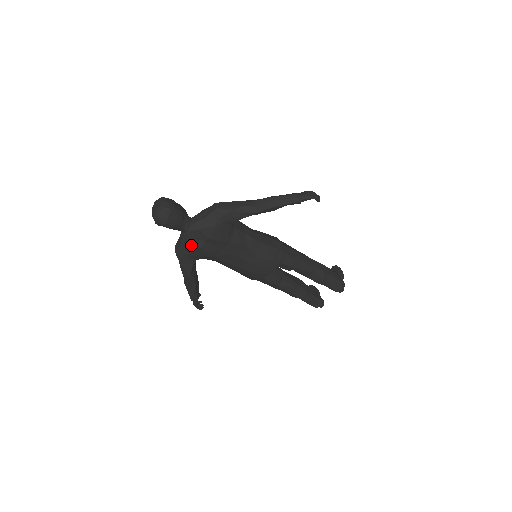
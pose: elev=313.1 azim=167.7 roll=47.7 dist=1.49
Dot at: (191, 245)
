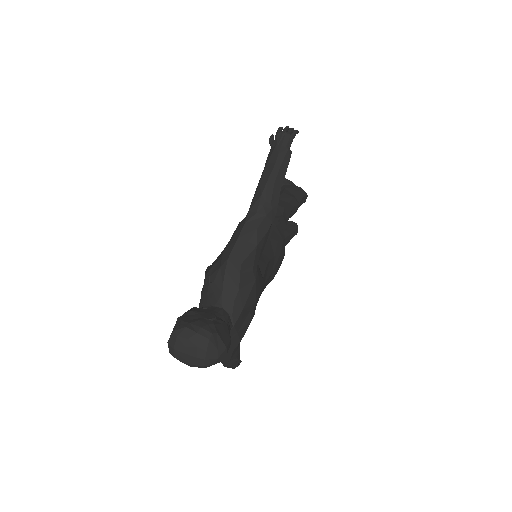
Dot at: (241, 332)
